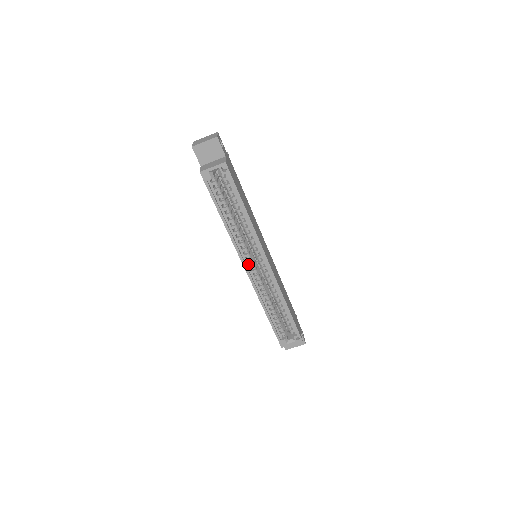
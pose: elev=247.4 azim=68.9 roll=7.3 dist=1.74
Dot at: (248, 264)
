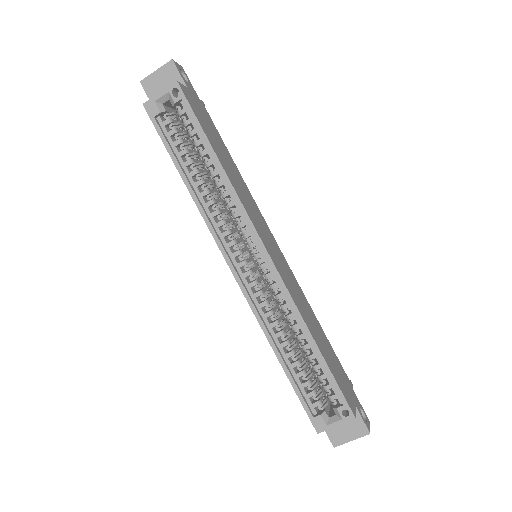
Dot at: (235, 260)
